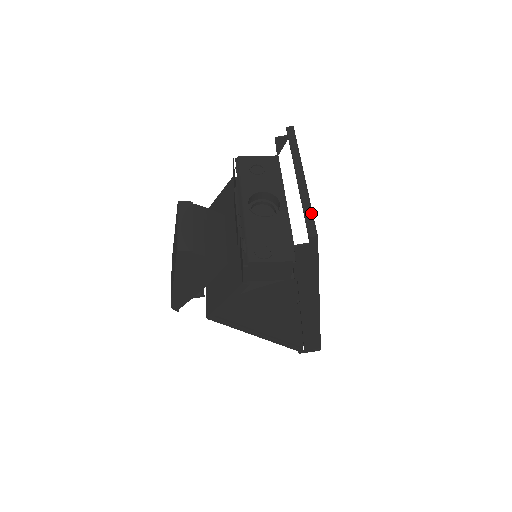
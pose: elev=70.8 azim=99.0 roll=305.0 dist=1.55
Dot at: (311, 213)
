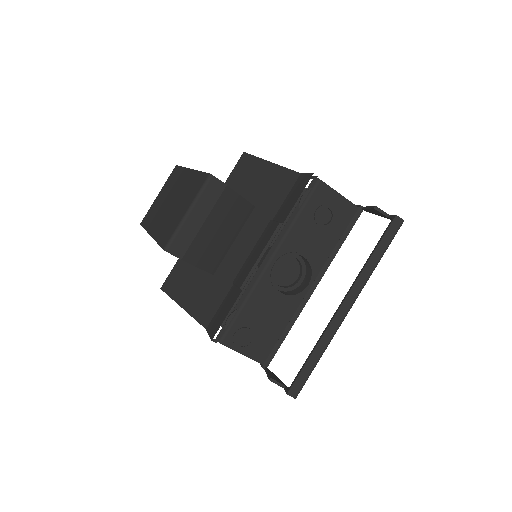
Dot at: (314, 367)
